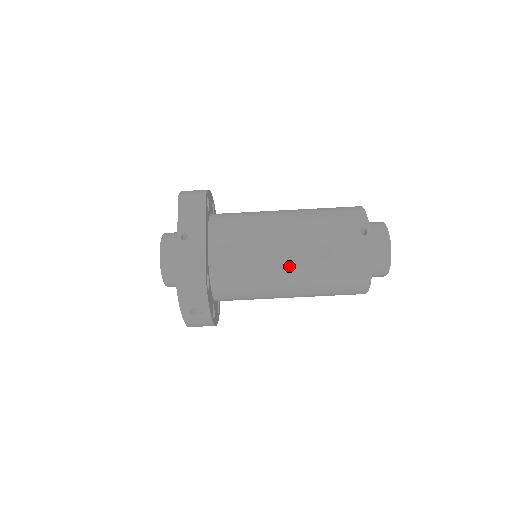
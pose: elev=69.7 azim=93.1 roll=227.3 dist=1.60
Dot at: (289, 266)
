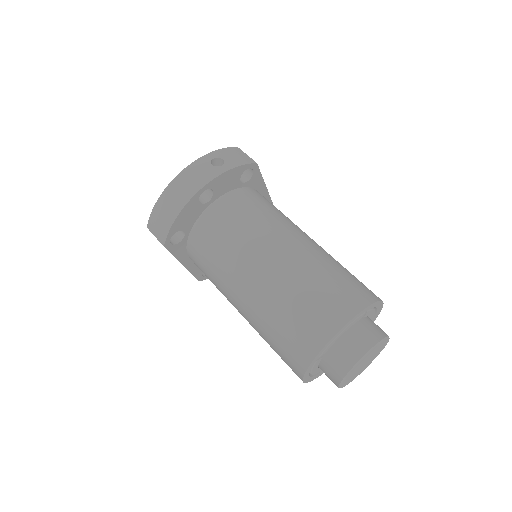
Dot at: (304, 238)
